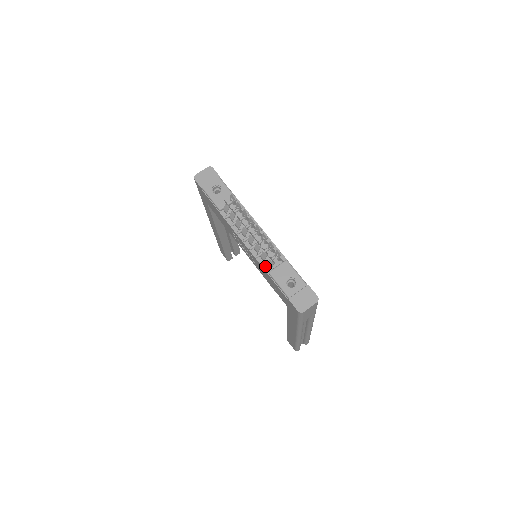
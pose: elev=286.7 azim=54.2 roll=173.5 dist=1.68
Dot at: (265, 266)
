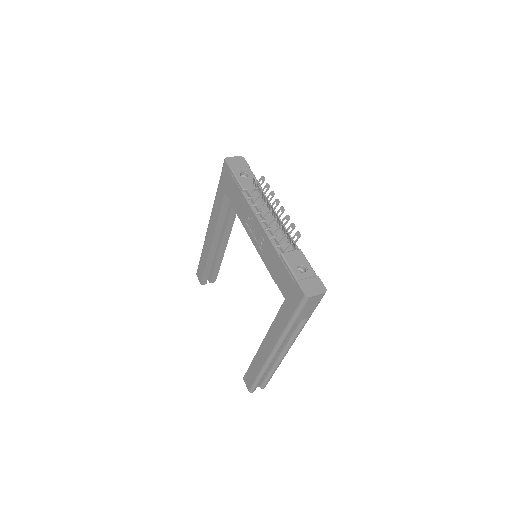
Dot at: (277, 248)
